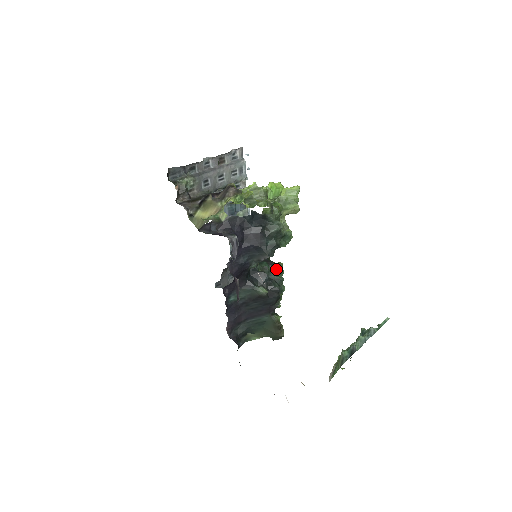
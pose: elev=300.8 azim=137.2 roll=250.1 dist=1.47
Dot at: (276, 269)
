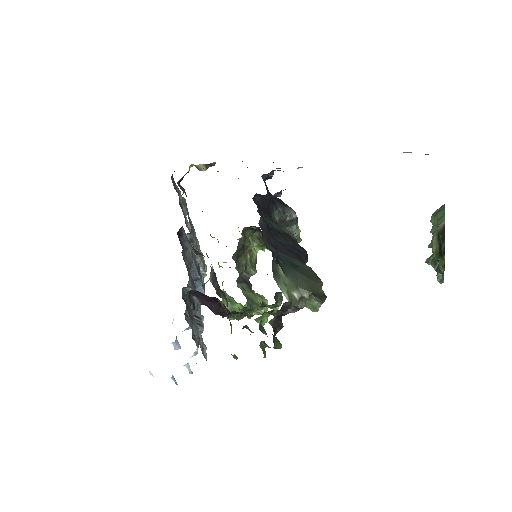
Dot at: occluded
